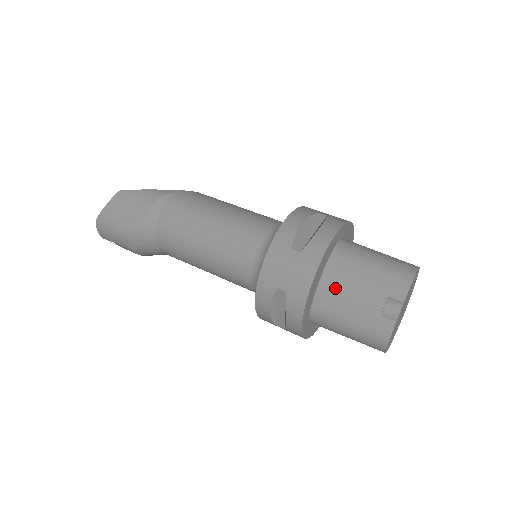
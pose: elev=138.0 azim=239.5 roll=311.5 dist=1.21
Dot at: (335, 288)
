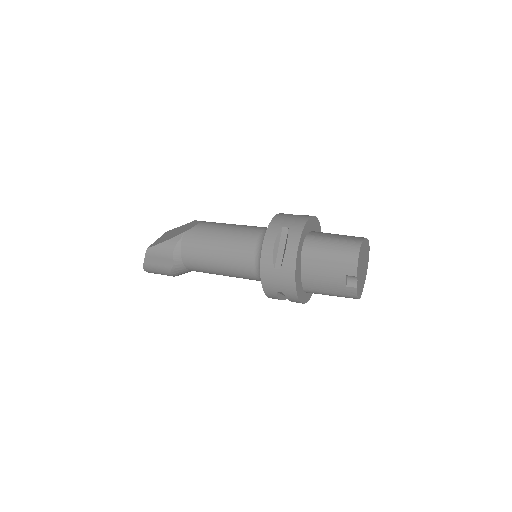
Dot at: (312, 278)
